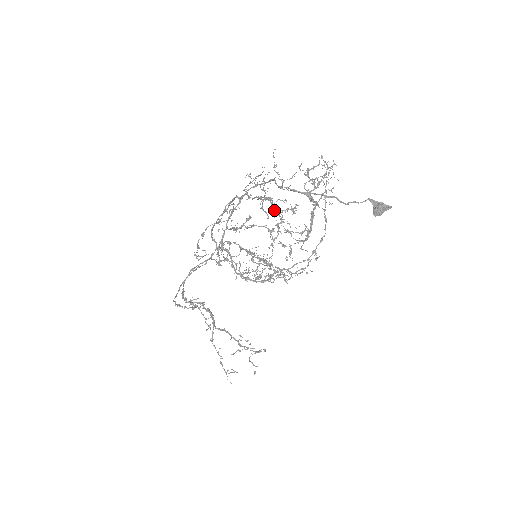
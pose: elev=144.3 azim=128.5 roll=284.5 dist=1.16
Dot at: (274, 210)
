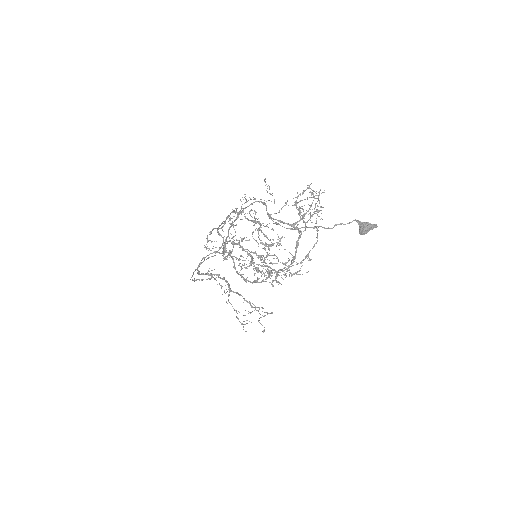
Dot at: occluded
